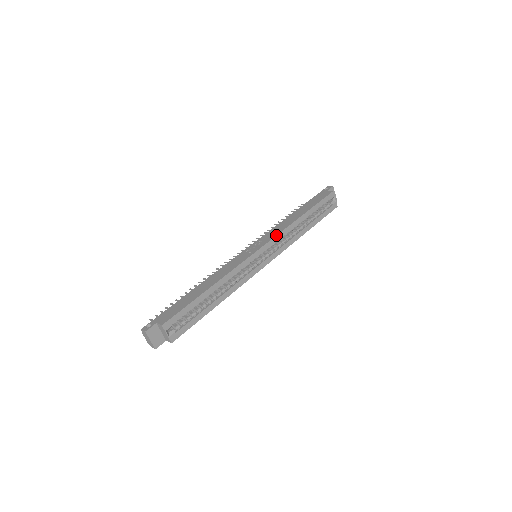
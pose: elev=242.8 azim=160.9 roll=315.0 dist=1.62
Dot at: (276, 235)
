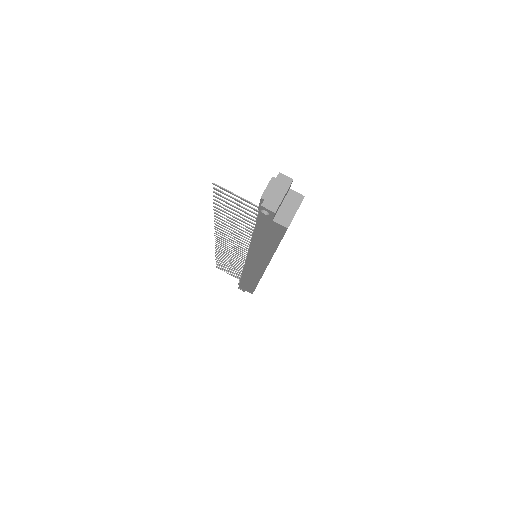
Dot at: occluded
